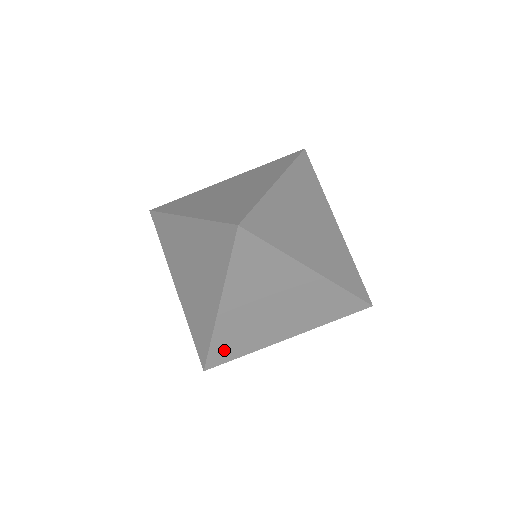
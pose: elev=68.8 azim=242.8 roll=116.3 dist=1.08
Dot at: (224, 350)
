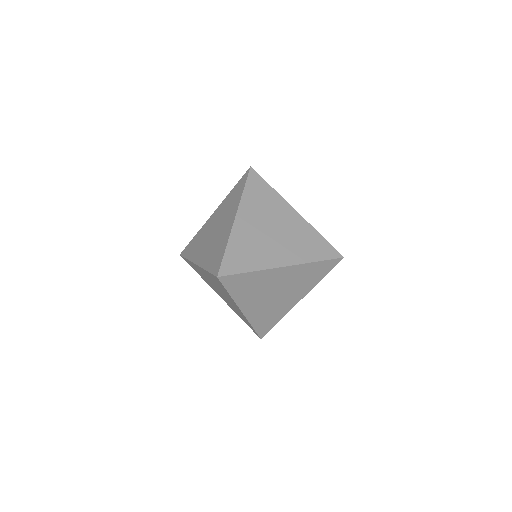
Dot at: (264, 325)
